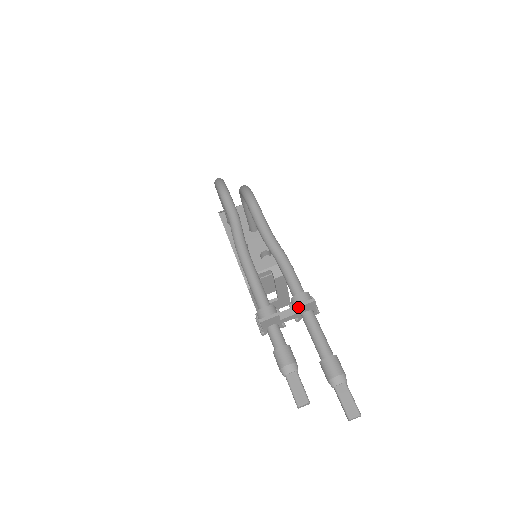
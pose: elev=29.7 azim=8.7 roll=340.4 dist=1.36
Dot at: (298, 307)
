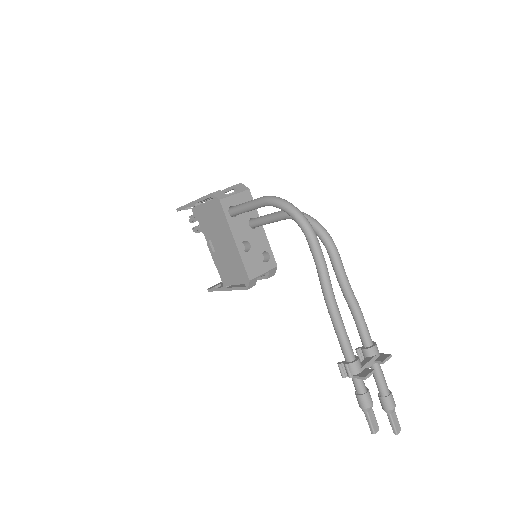
Dot at: occluded
